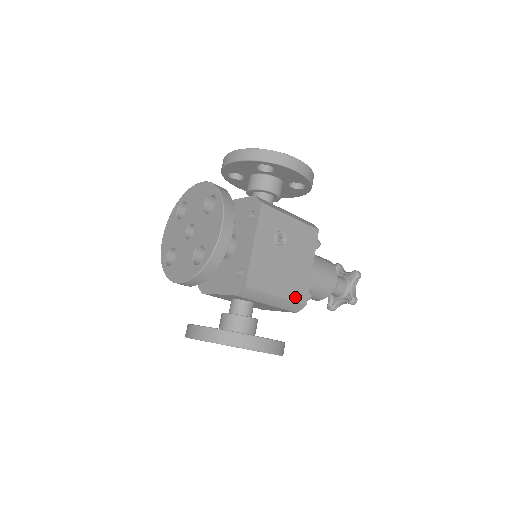
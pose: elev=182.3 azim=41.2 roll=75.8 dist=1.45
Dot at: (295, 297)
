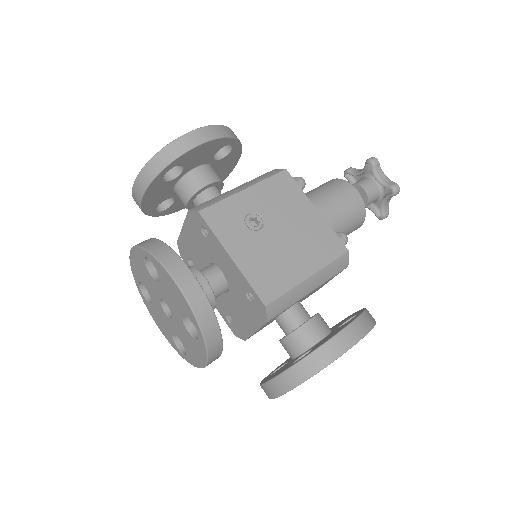
Dot at: (329, 257)
